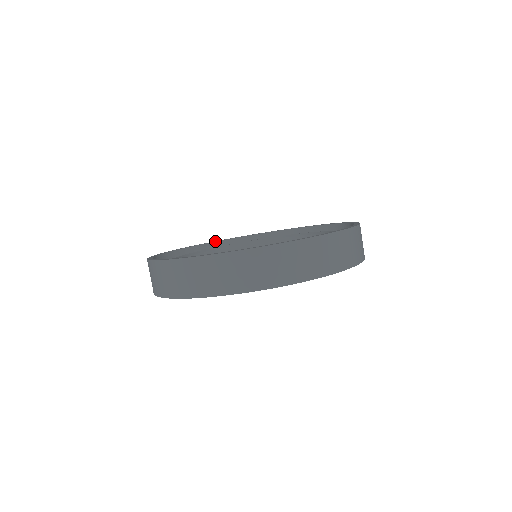
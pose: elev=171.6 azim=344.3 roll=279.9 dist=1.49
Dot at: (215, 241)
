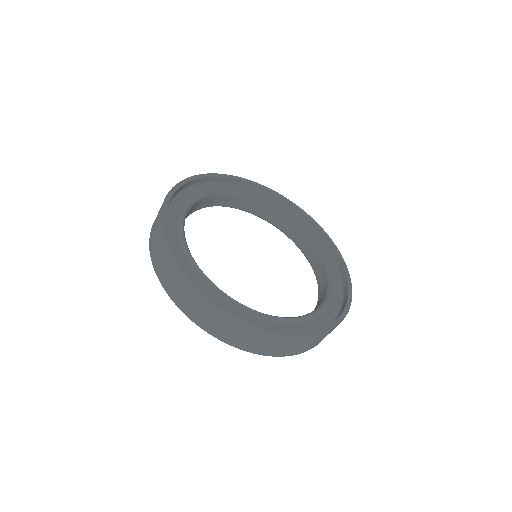
Dot at: (180, 187)
